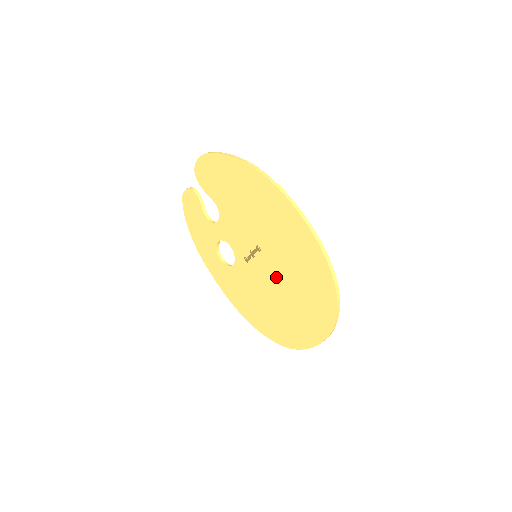
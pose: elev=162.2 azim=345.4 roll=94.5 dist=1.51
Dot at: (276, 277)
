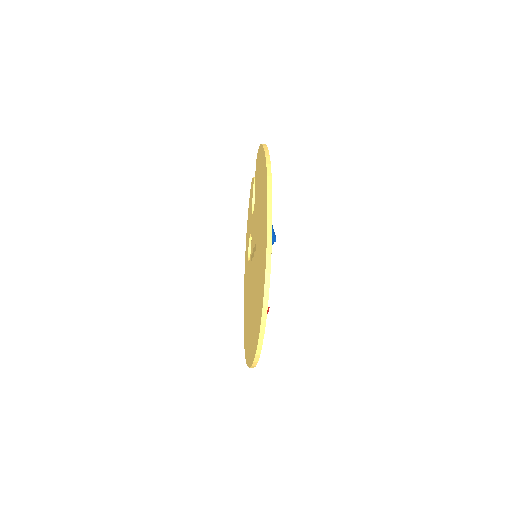
Dot at: (254, 281)
